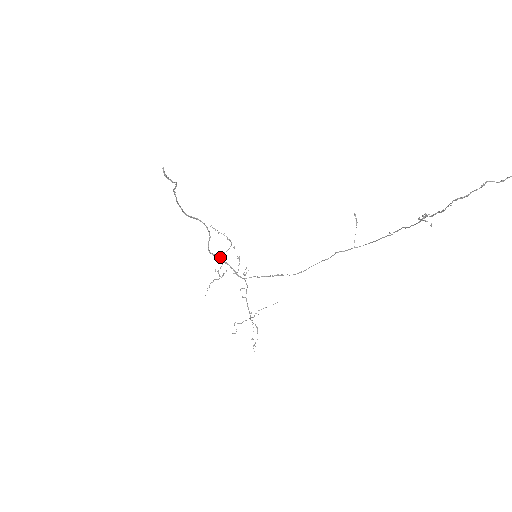
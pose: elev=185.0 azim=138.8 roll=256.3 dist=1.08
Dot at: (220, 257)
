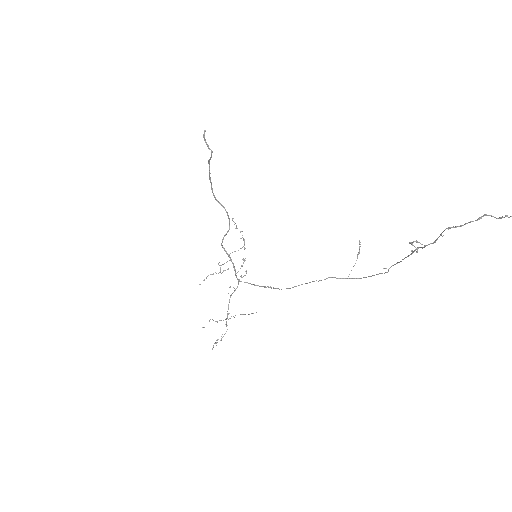
Dot at: (229, 254)
